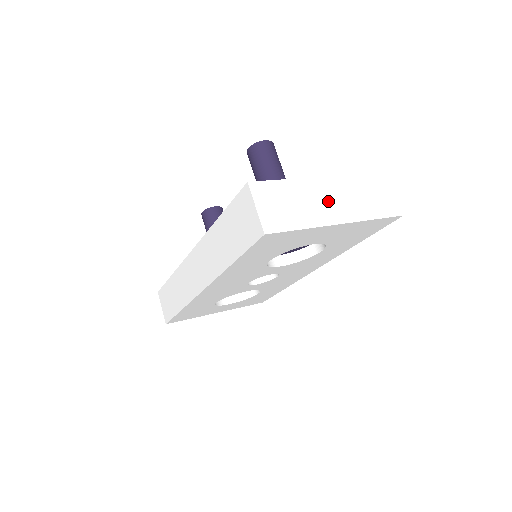
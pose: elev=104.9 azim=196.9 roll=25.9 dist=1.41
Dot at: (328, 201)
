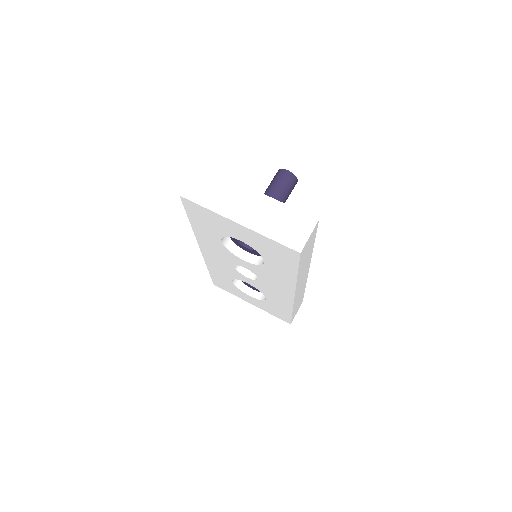
Dot at: (244, 206)
